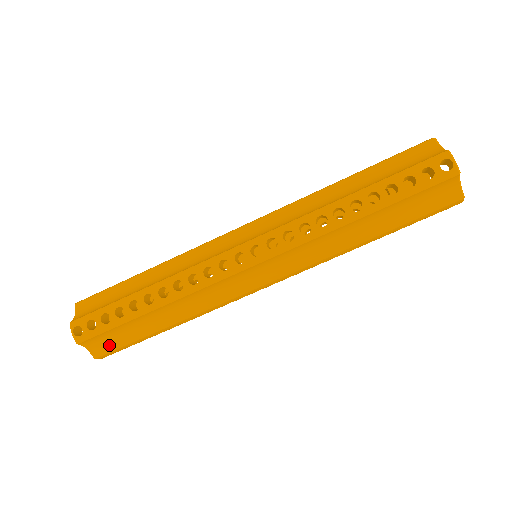
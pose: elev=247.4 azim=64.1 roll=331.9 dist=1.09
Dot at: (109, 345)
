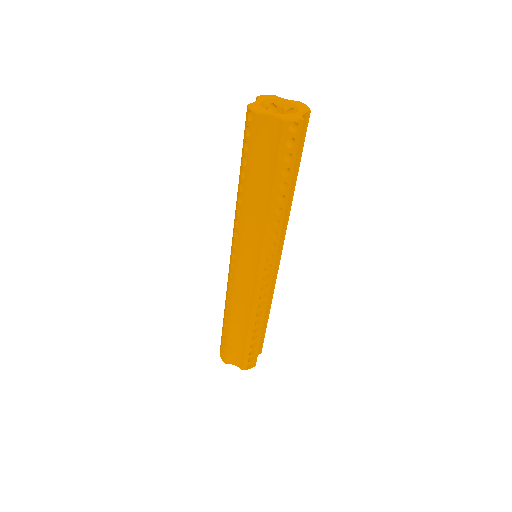
Dot at: (260, 346)
